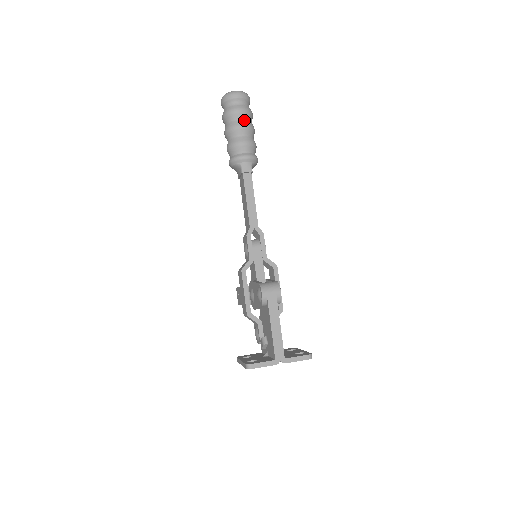
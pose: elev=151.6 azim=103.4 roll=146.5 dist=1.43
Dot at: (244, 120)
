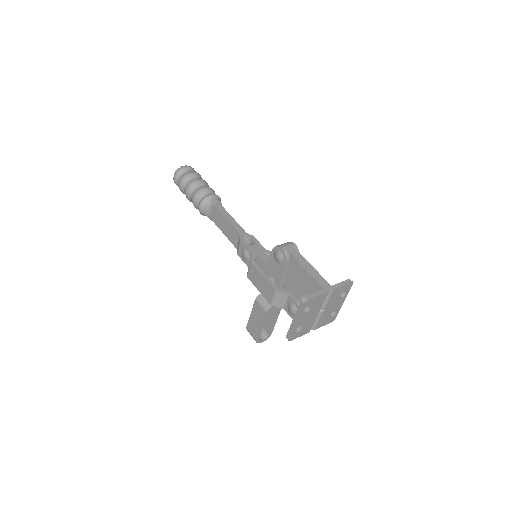
Dot at: (198, 178)
